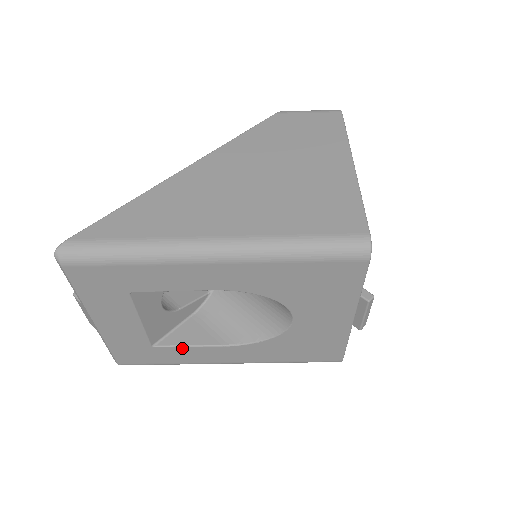
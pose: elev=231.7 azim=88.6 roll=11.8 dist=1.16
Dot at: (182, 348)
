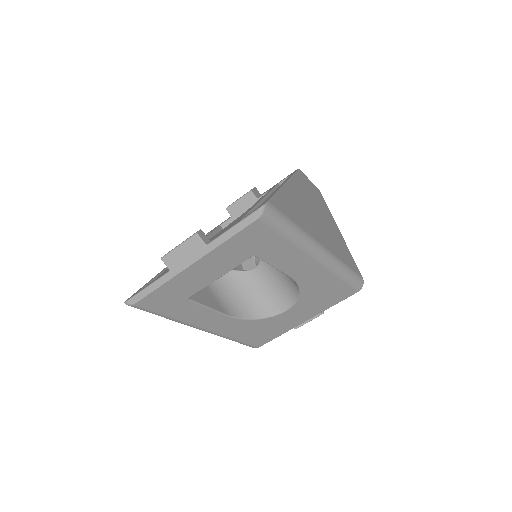
Dot at: (202, 307)
